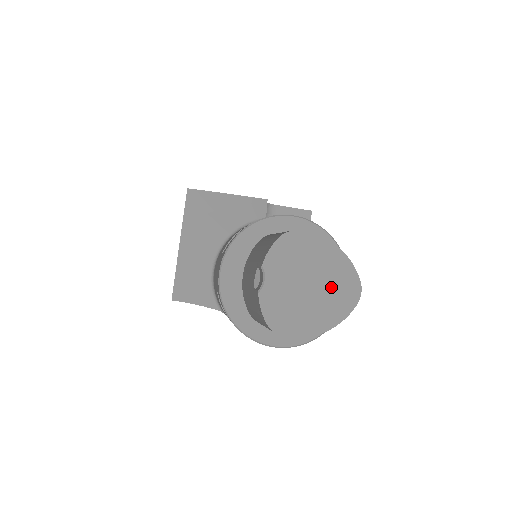
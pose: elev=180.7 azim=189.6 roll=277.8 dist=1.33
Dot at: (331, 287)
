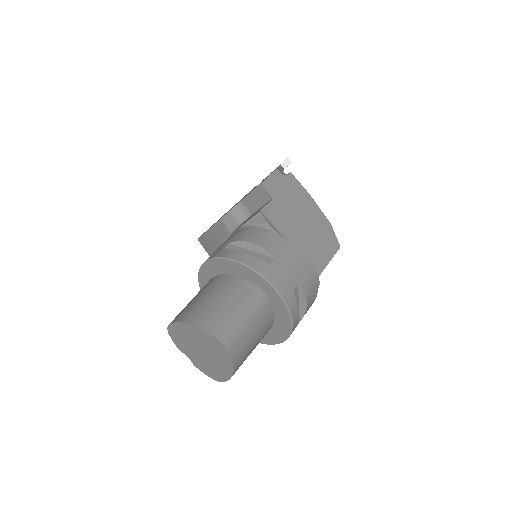
Dot at: (209, 348)
